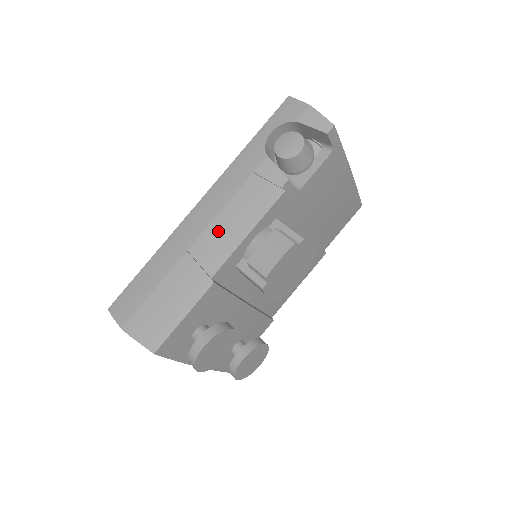
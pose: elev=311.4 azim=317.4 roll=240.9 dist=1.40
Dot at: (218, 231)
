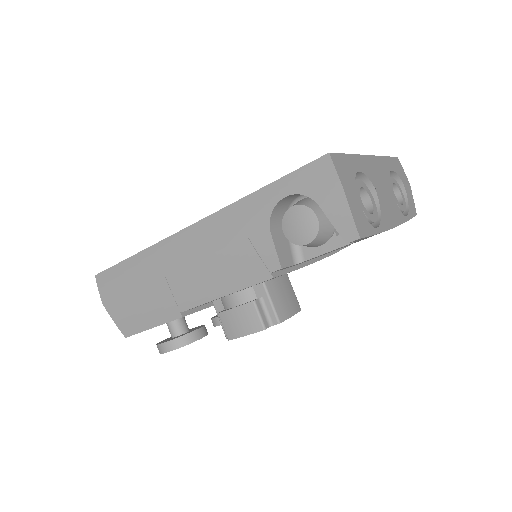
Dot at: (196, 276)
